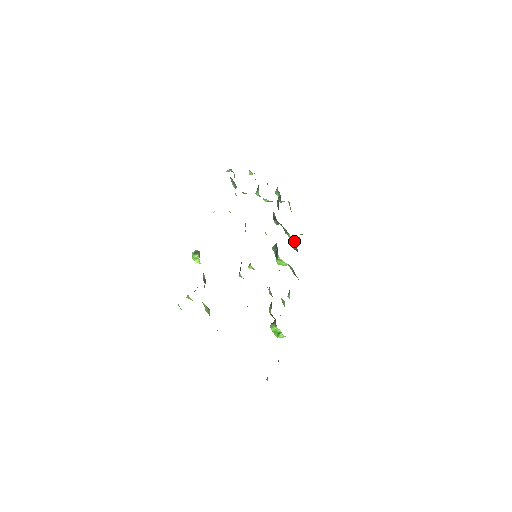
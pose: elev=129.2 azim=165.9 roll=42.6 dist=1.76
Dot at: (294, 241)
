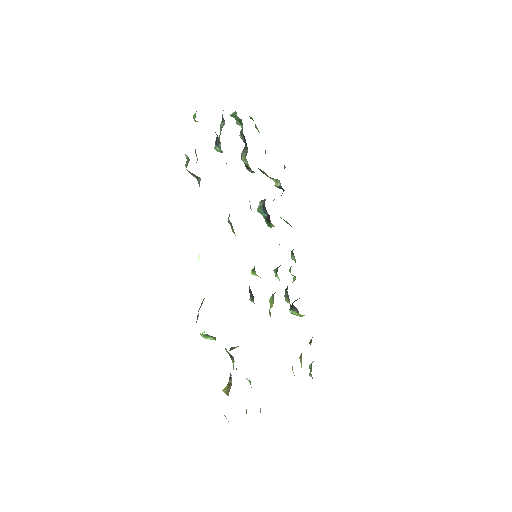
Dot at: (276, 179)
